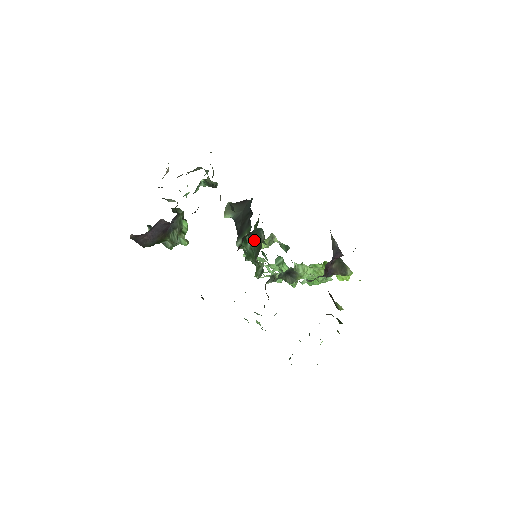
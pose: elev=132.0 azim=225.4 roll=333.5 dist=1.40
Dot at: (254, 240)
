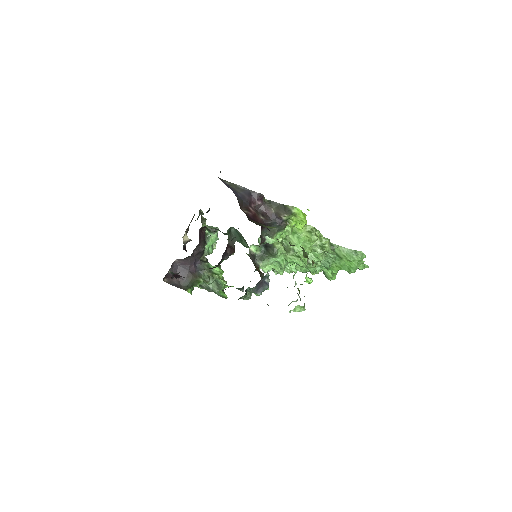
Dot at: (246, 244)
